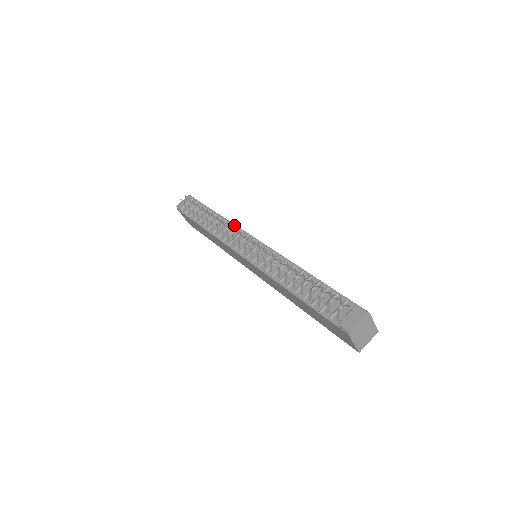
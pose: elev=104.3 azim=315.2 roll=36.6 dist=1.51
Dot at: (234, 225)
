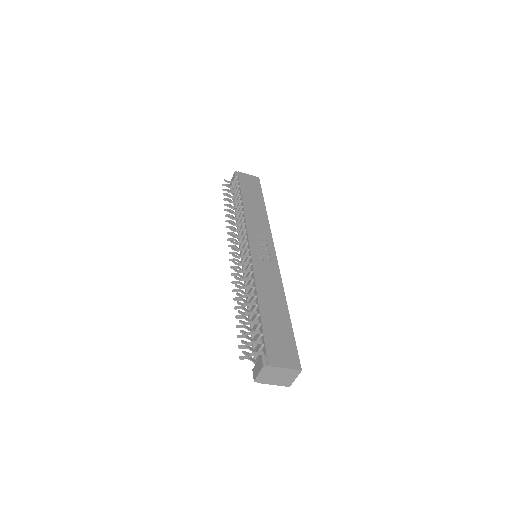
Dot at: (244, 219)
